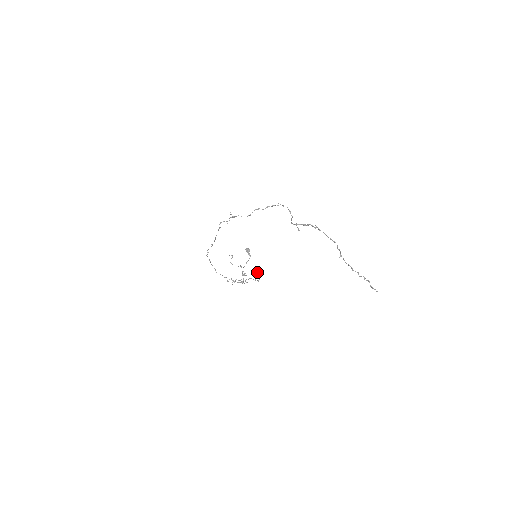
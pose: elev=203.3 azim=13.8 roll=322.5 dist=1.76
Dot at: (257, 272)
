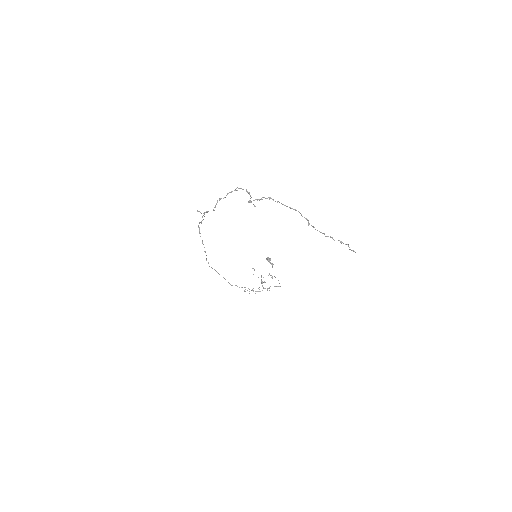
Dot at: occluded
